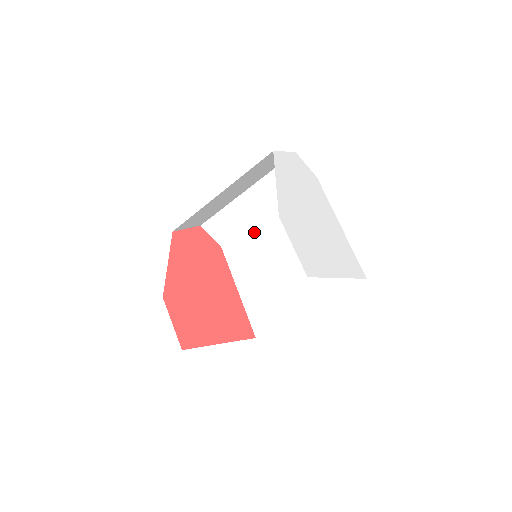
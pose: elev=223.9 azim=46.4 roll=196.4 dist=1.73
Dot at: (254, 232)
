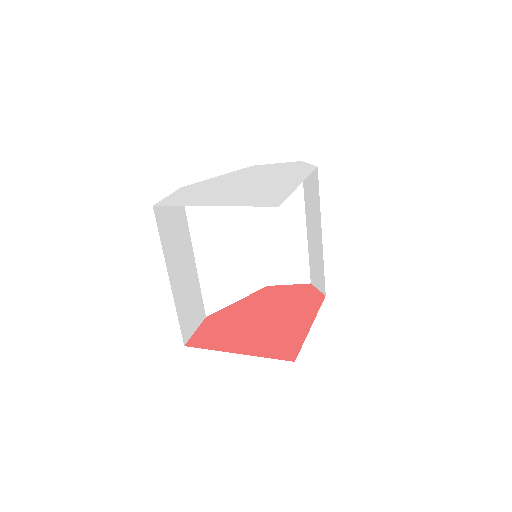
Dot at: occluded
